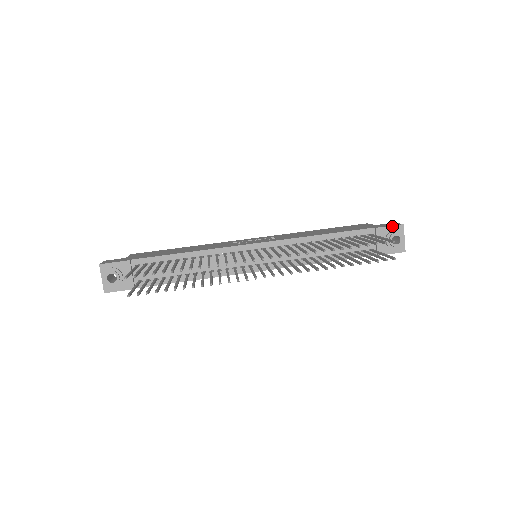
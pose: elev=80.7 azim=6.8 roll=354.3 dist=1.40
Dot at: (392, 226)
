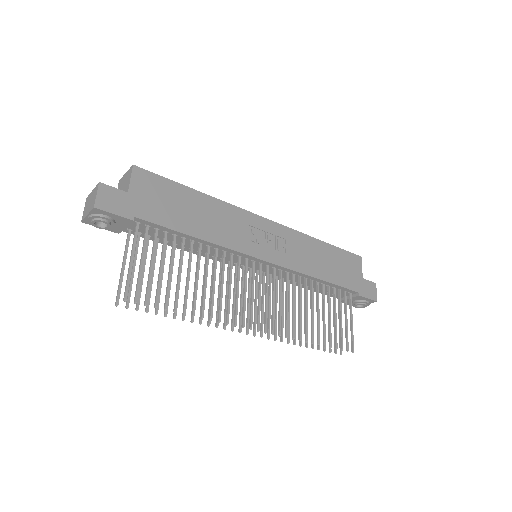
Dot at: (370, 299)
